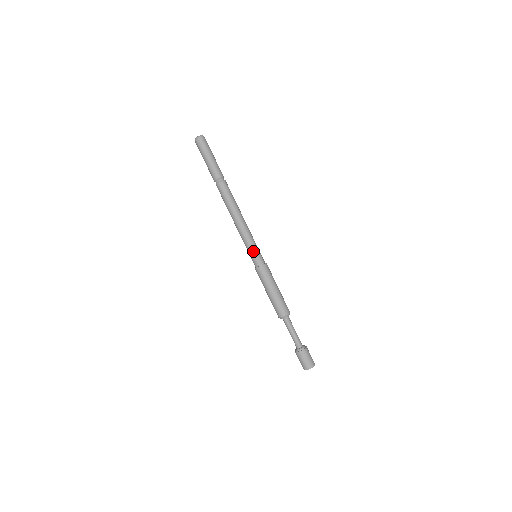
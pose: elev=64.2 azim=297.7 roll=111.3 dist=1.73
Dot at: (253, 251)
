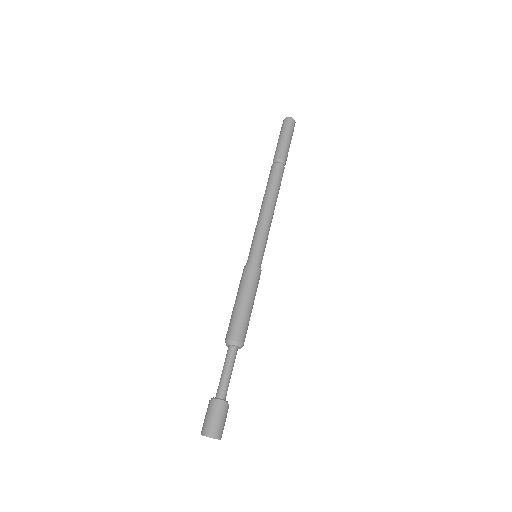
Dot at: (261, 246)
